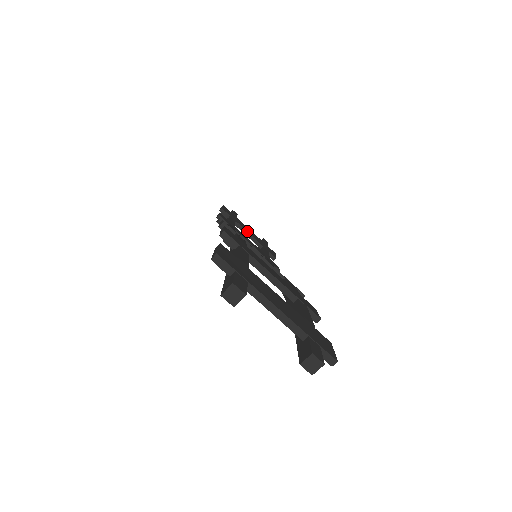
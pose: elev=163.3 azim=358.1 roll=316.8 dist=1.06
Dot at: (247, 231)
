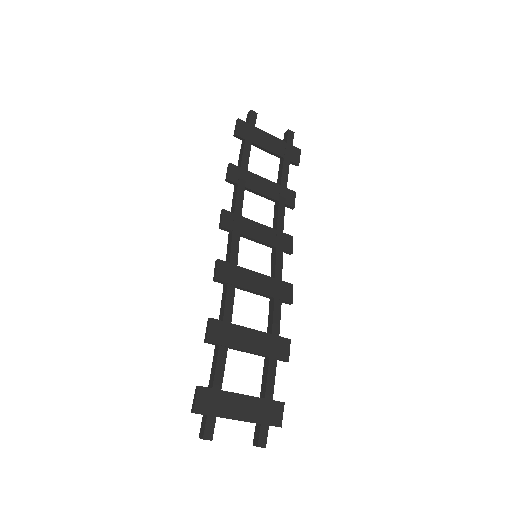
Dot at: (265, 148)
